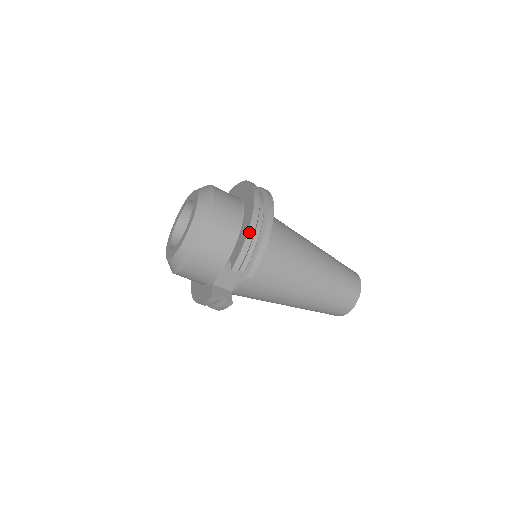
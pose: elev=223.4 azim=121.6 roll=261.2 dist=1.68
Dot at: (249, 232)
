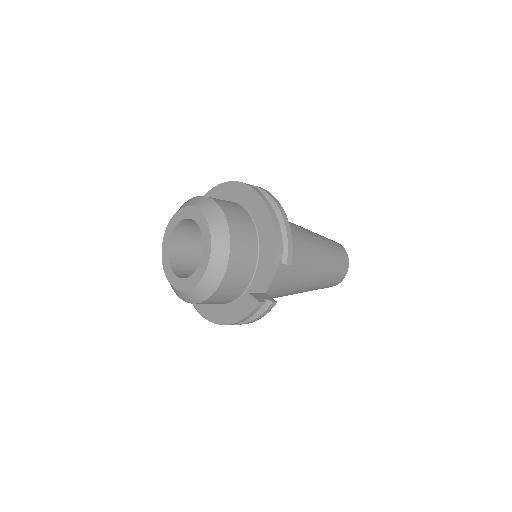
Dot at: (272, 219)
